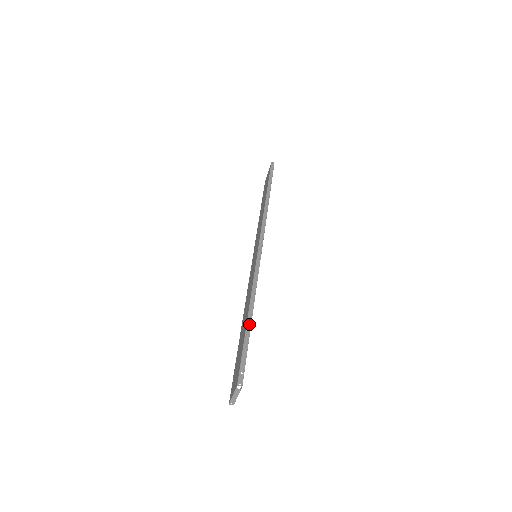
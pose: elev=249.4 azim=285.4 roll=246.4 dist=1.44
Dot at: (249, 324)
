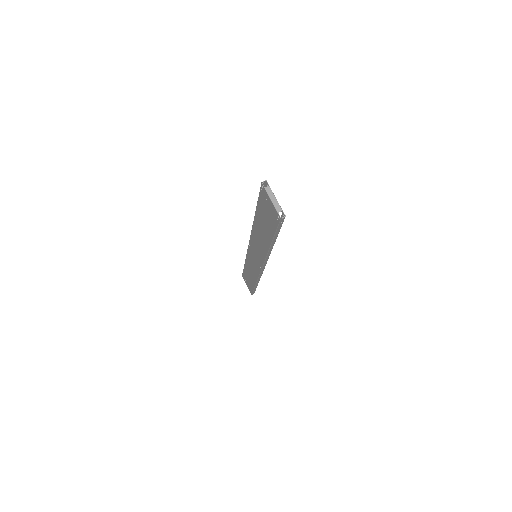
Dot at: occluded
